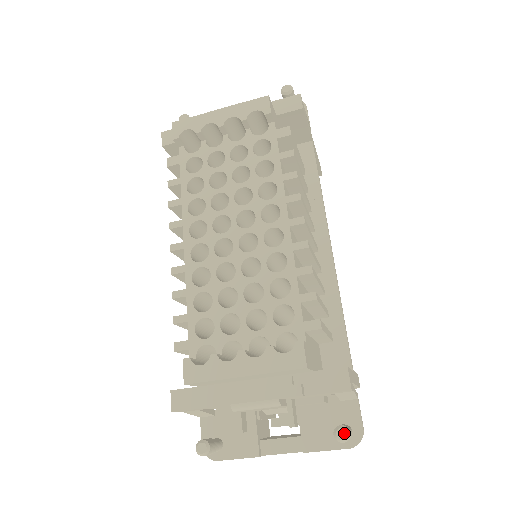
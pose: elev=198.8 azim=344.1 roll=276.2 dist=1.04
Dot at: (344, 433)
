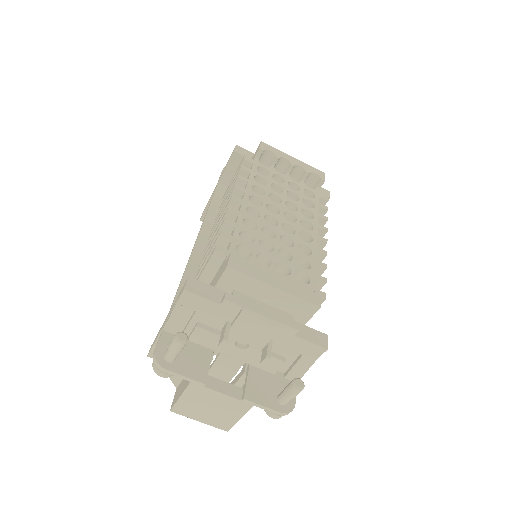
Dot at: (302, 383)
